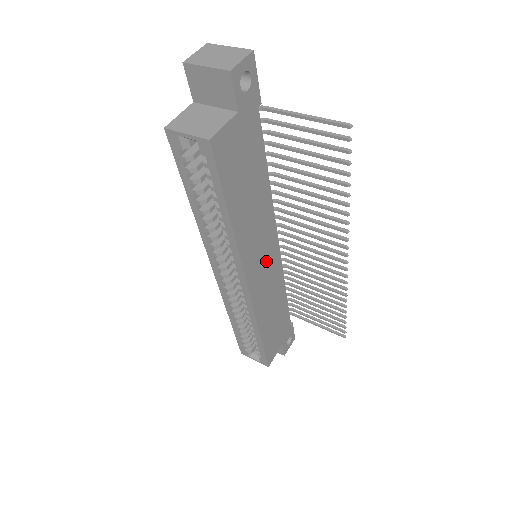
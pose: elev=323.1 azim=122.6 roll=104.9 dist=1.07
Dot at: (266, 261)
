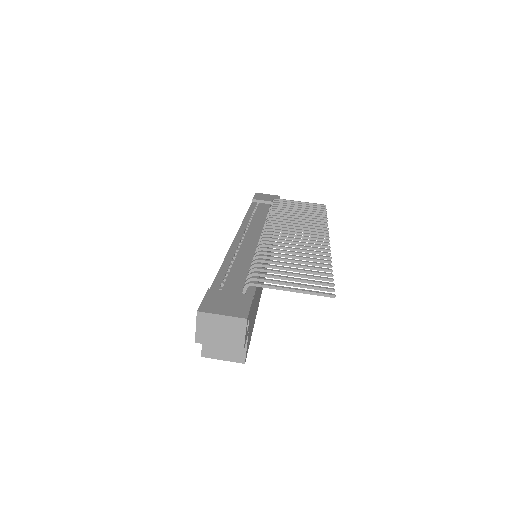
Dot at: (266, 259)
